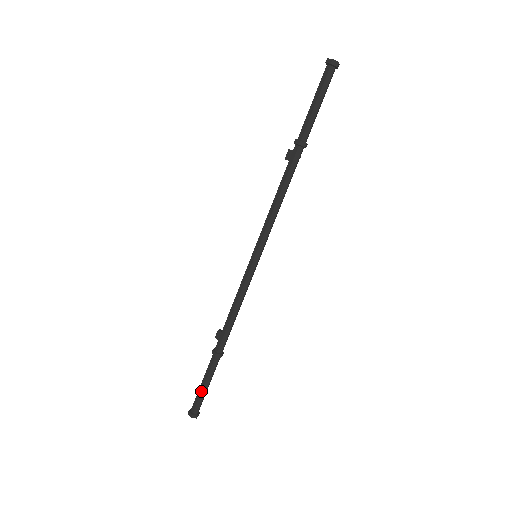
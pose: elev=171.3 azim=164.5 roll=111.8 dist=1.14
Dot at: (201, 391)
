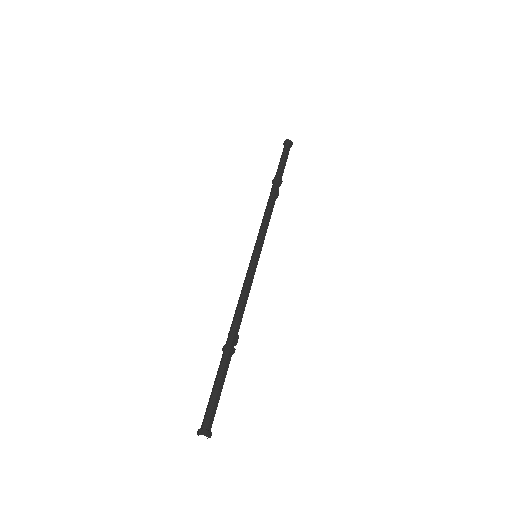
Dot at: (211, 395)
